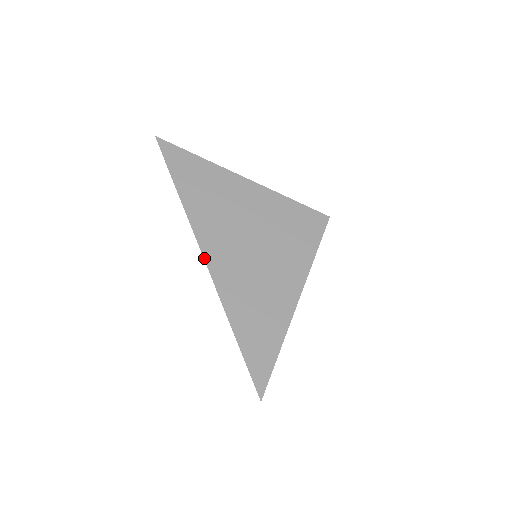
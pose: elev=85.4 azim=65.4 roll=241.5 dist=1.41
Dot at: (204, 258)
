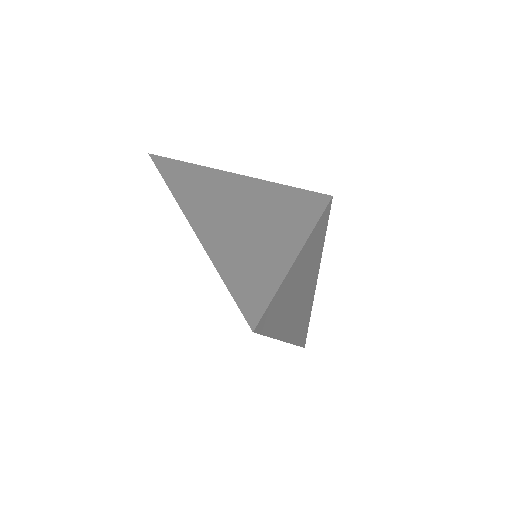
Dot at: (186, 217)
